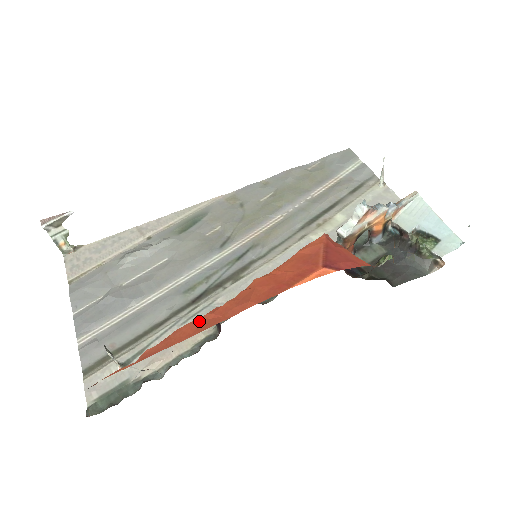
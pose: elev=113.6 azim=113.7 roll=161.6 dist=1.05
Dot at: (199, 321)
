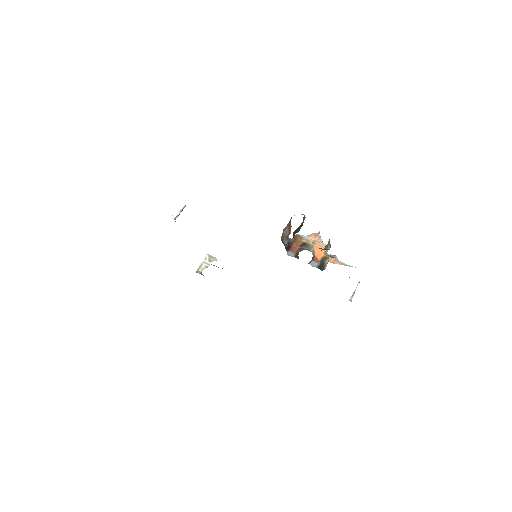
Dot at: occluded
